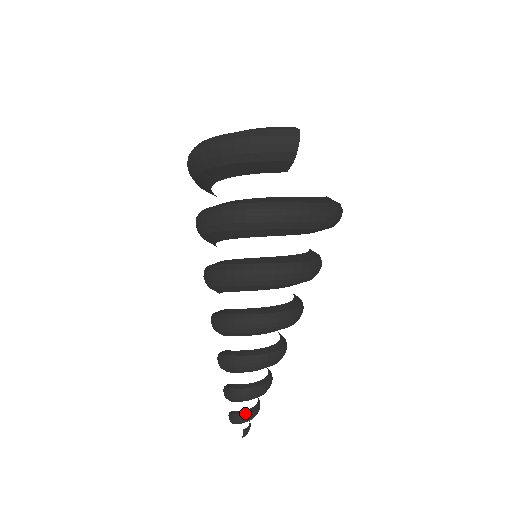
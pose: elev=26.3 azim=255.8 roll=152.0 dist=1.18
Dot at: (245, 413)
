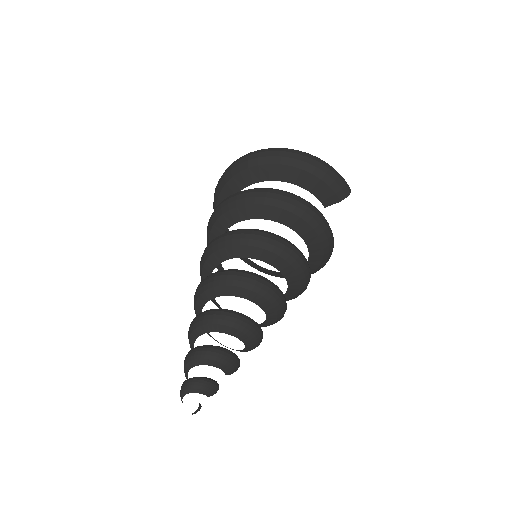
Dot at: (215, 381)
